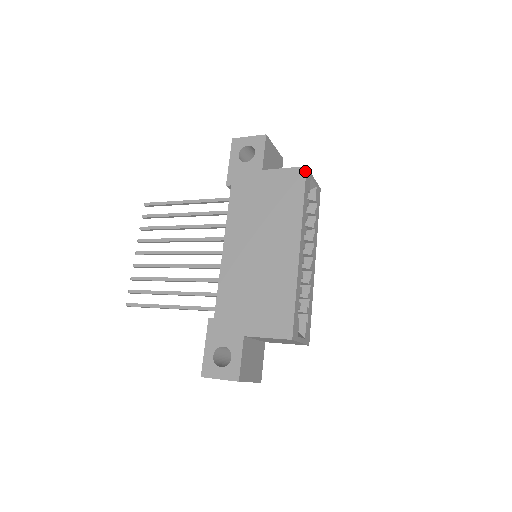
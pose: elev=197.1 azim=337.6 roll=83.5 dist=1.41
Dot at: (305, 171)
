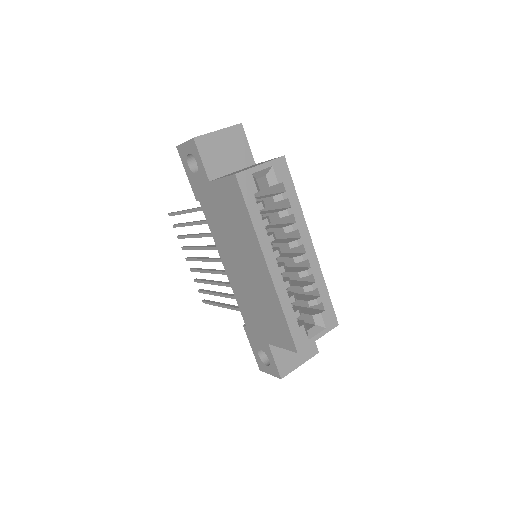
Dot at: (236, 180)
